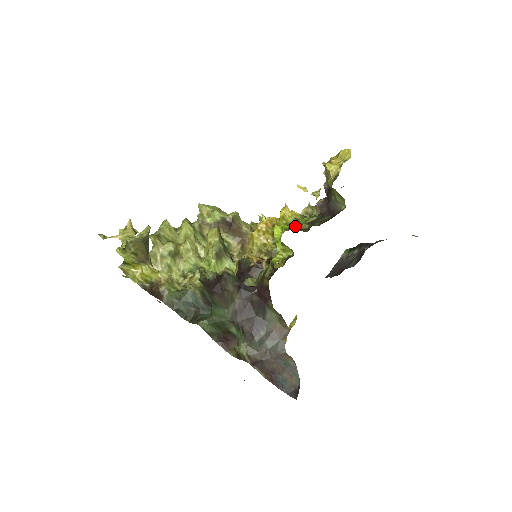
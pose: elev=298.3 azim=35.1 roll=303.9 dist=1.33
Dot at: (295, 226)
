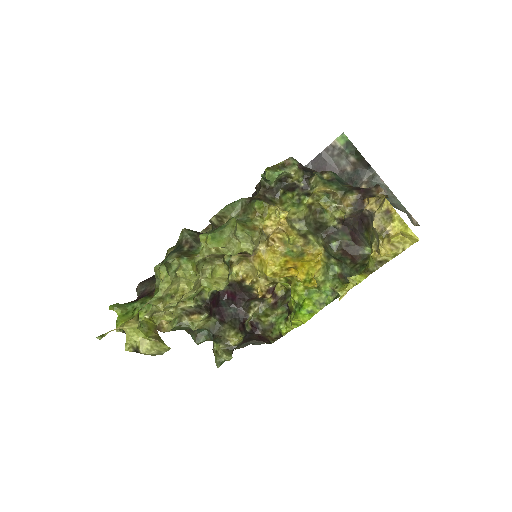
Dot at: (307, 212)
